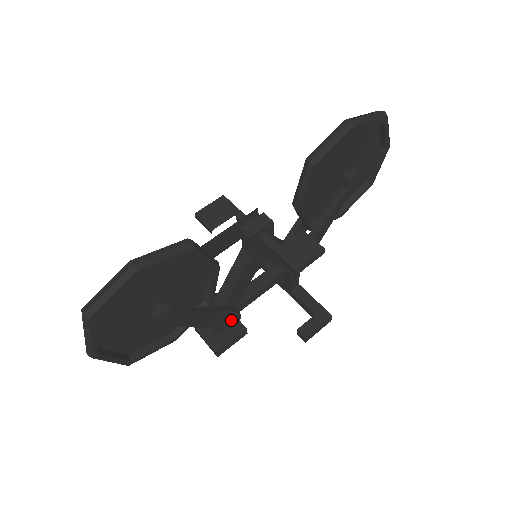
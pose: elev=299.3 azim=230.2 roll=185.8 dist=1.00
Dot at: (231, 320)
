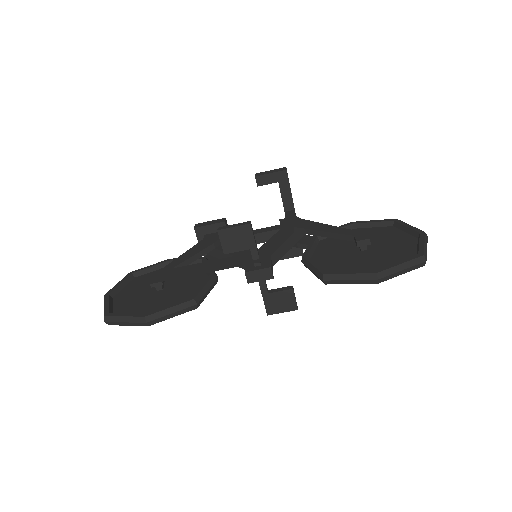
Dot at: occluded
